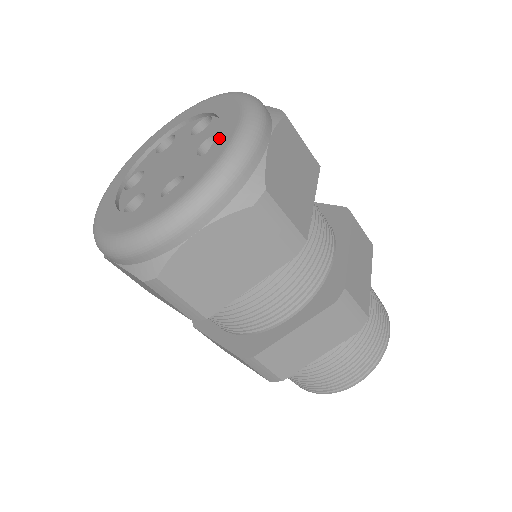
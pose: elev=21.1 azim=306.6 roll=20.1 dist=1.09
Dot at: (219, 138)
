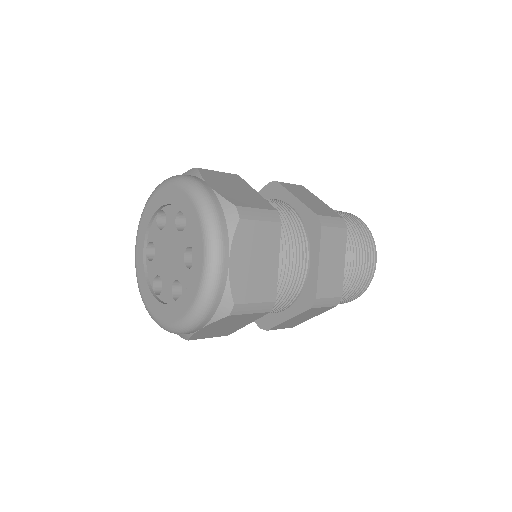
Dot at: (194, 265)
